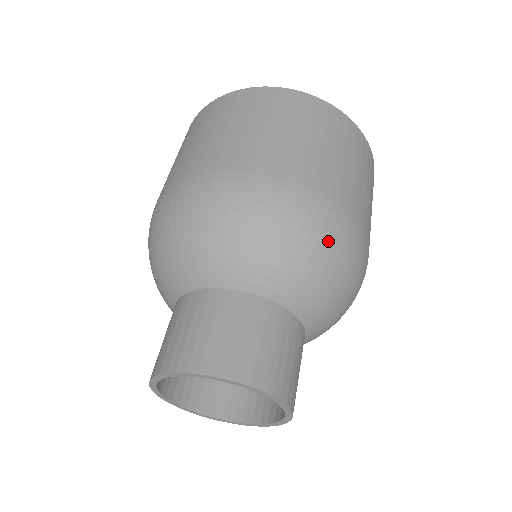
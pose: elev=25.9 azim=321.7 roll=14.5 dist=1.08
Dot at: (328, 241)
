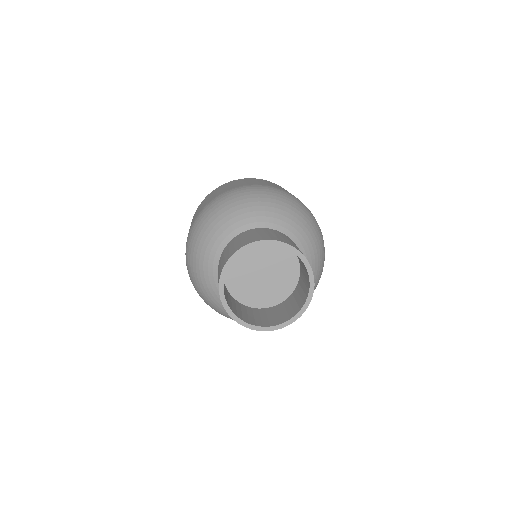
Dot at: occluded
